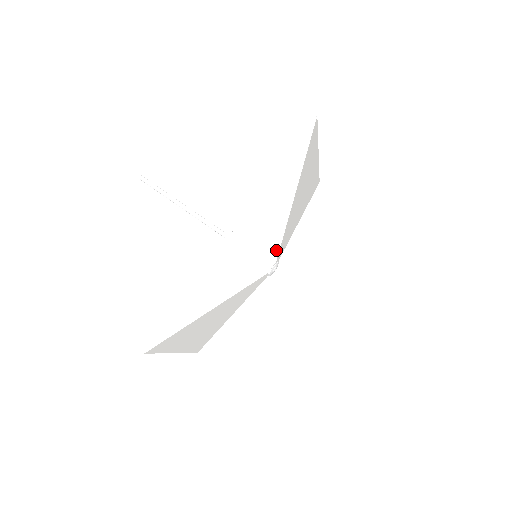
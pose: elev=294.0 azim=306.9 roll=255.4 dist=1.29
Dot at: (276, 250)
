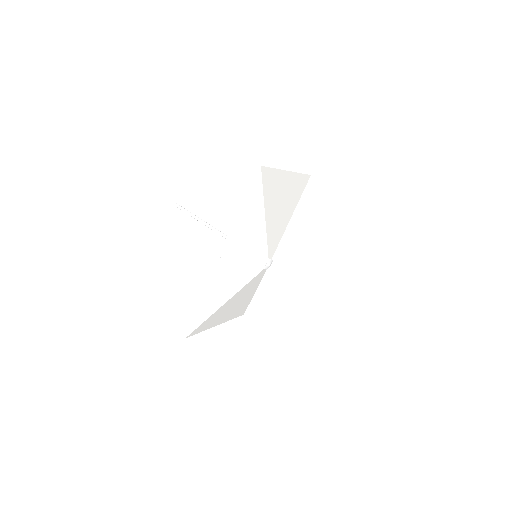
Dot at: (265, 254)
